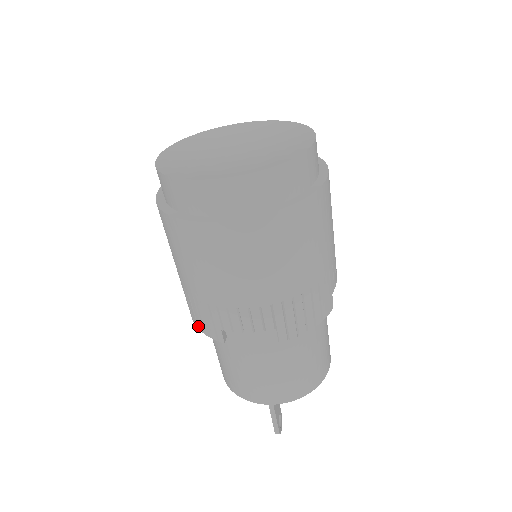
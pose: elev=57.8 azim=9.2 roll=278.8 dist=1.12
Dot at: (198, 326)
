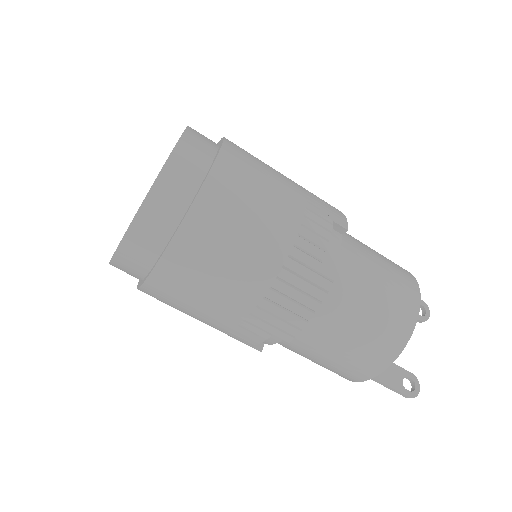
Dot at: occluded
